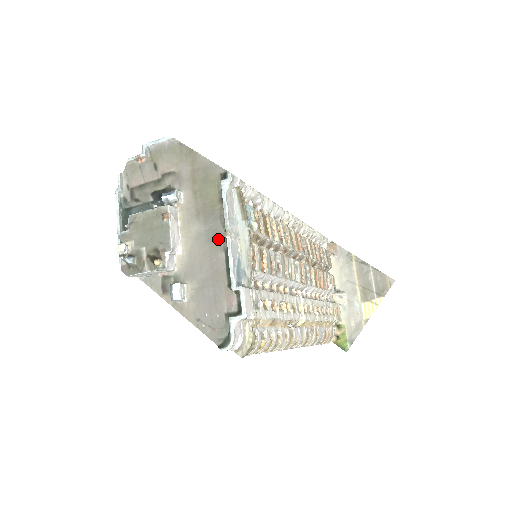
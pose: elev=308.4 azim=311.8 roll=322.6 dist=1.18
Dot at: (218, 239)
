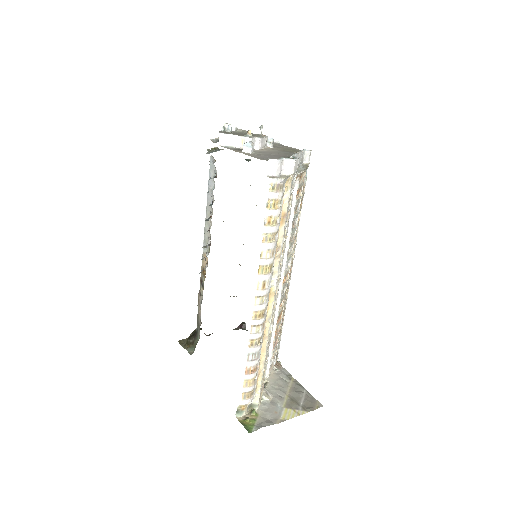
Dot at: (289, 154)
